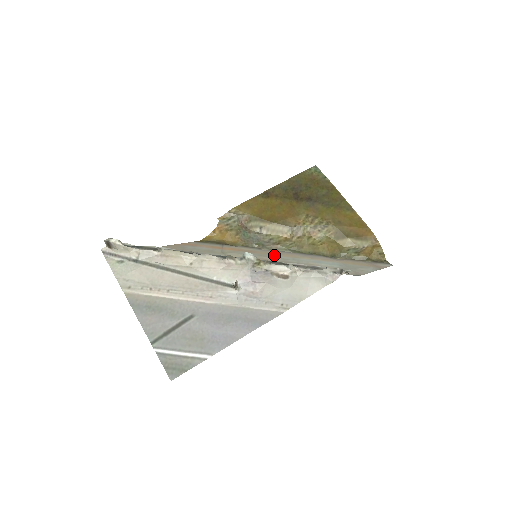
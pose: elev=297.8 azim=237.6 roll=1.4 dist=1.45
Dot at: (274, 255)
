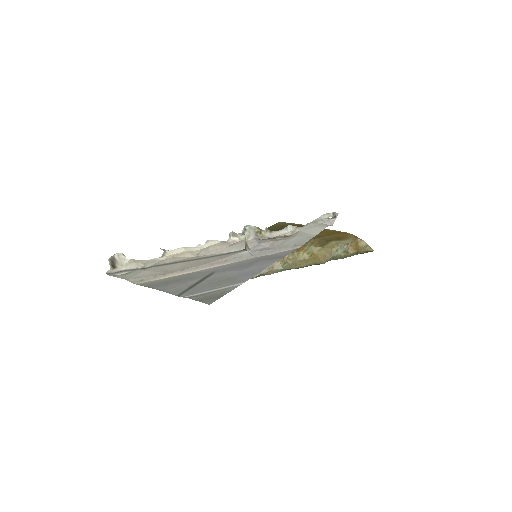
Dot at: occluded
